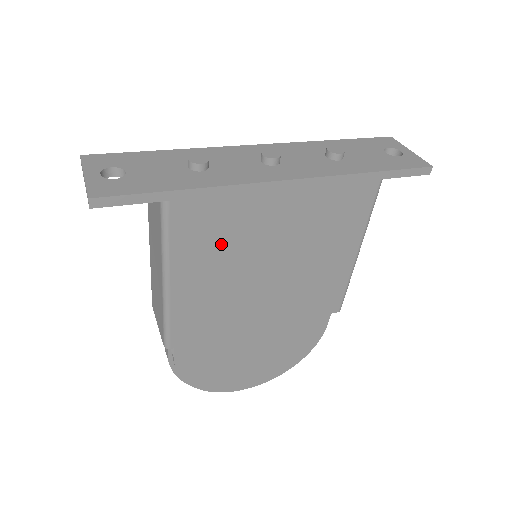
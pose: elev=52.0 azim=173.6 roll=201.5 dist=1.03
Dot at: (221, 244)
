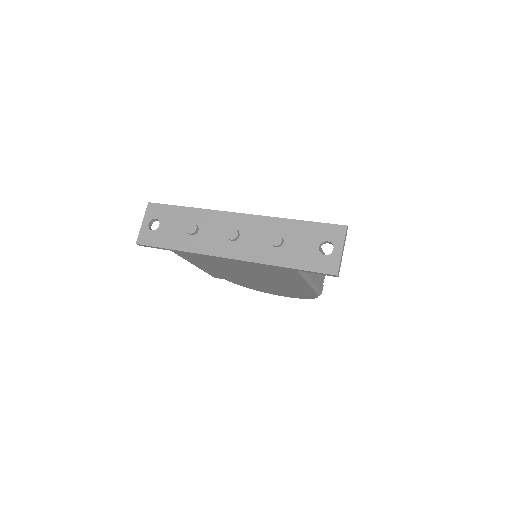
Dot at: (210, 263)
